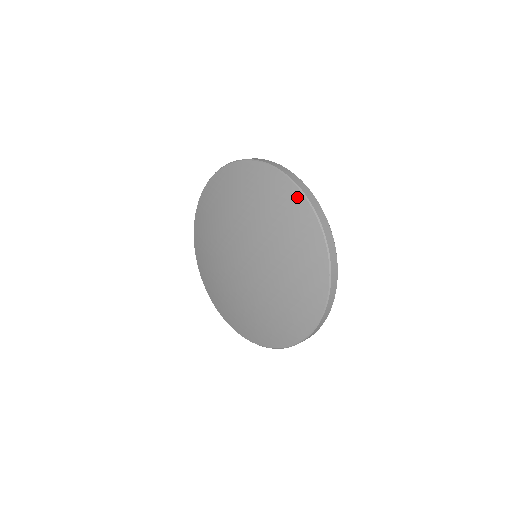
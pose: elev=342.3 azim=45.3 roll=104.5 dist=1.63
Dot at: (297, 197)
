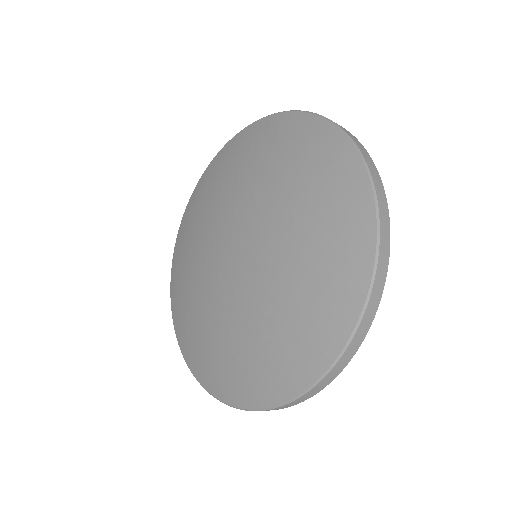
Dot at: (227, 147)
